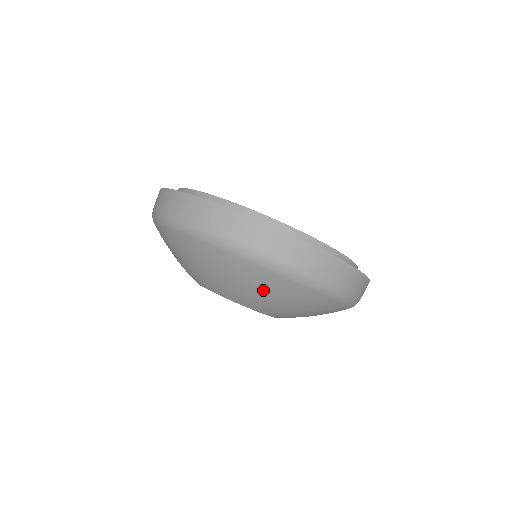
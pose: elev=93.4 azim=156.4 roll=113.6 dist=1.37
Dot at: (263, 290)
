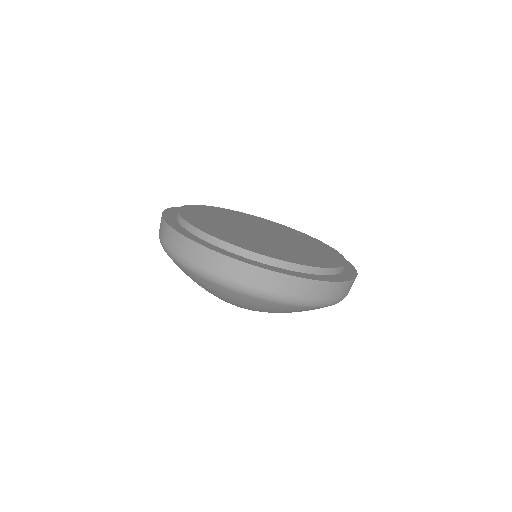
Dot at: (223, 296)
